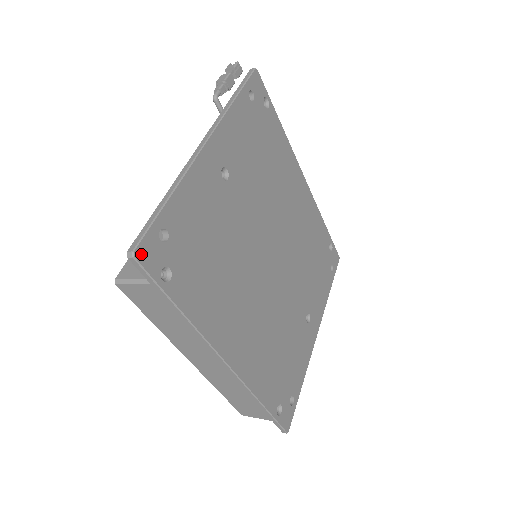
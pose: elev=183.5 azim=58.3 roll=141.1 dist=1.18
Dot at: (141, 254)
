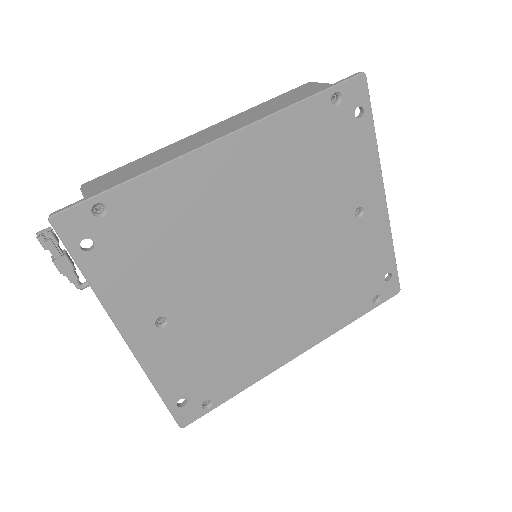
Dot at: (185, 423)
